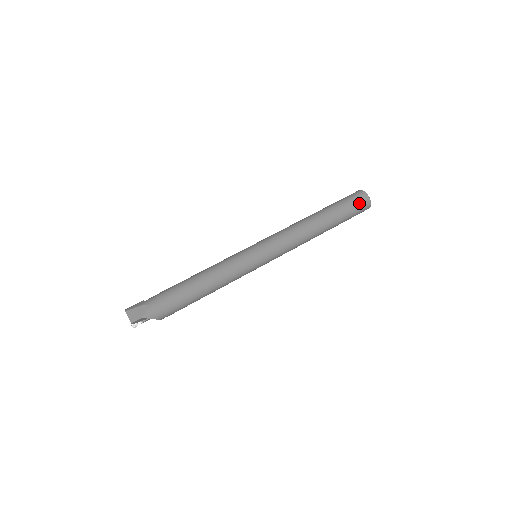
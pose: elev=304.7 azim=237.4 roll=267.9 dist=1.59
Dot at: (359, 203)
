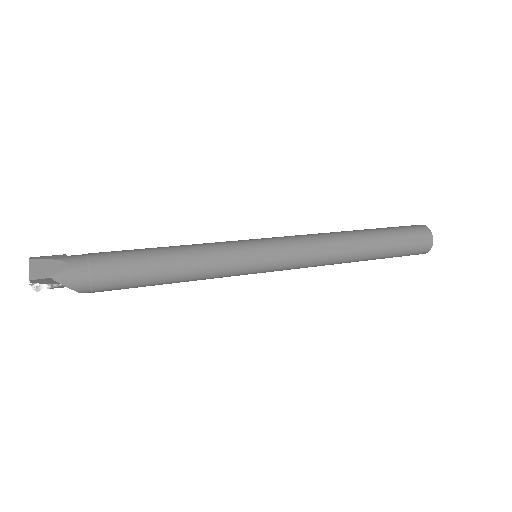
Dot at: (418, 240)
